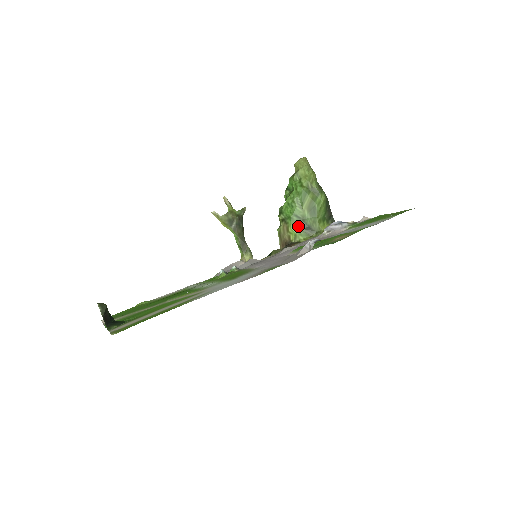
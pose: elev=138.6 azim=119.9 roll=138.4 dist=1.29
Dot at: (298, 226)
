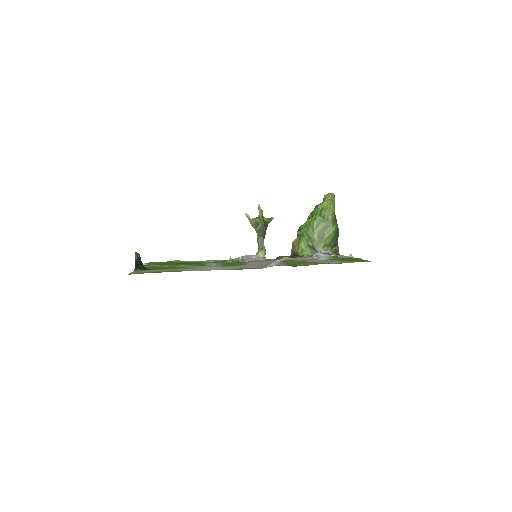
Dot at: (307, 244)
